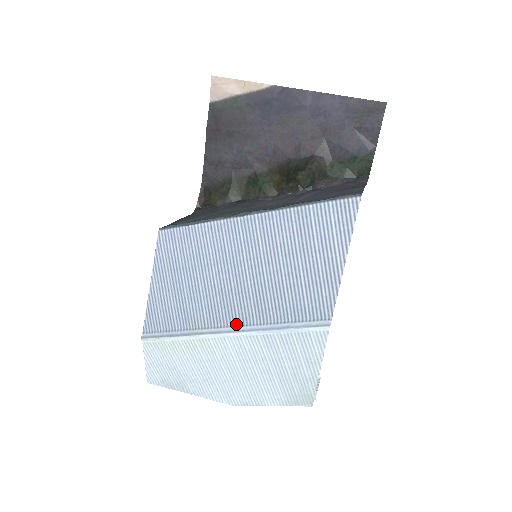
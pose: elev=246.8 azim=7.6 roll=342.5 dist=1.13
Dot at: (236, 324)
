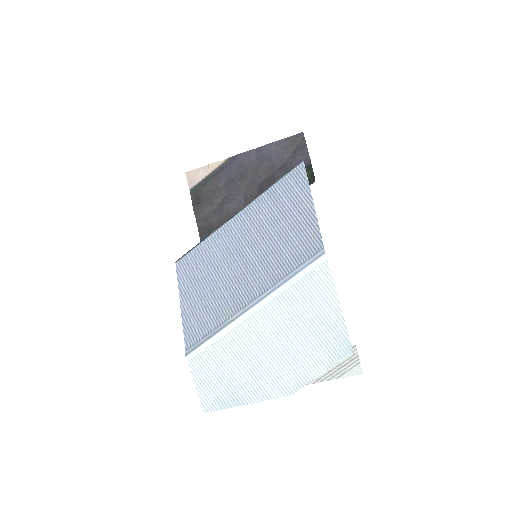
Dot at: (257, 296)
